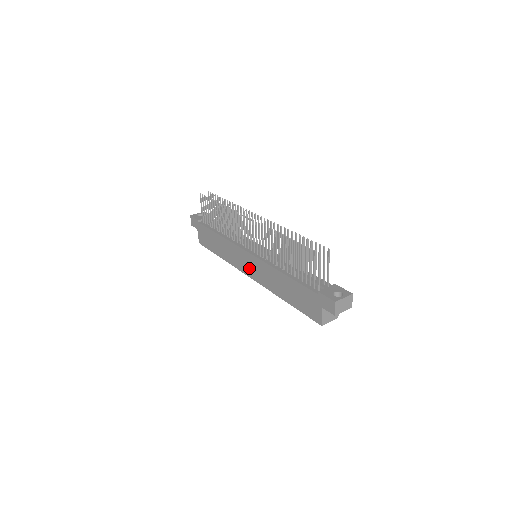
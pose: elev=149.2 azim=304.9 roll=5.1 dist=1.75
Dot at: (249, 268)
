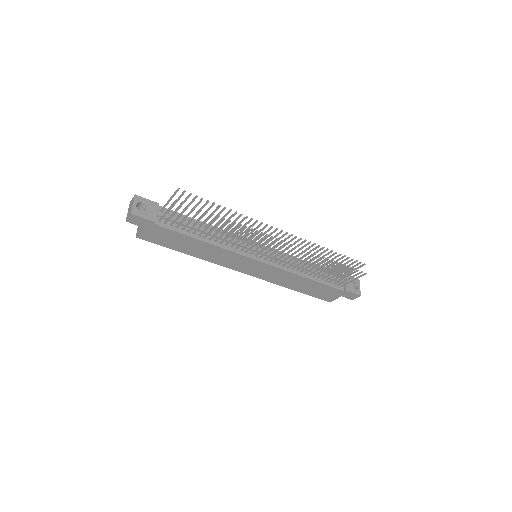
Dot at: (251, 270)
